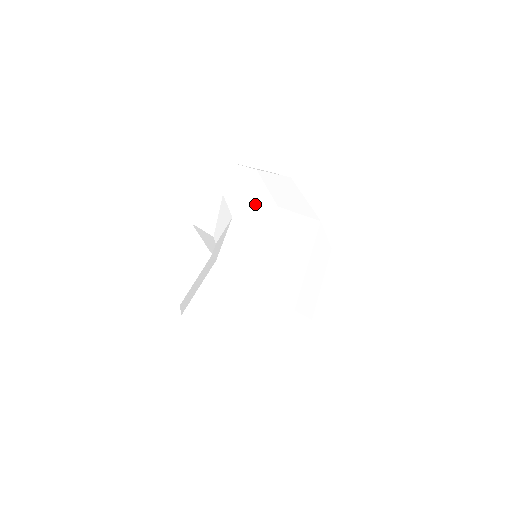
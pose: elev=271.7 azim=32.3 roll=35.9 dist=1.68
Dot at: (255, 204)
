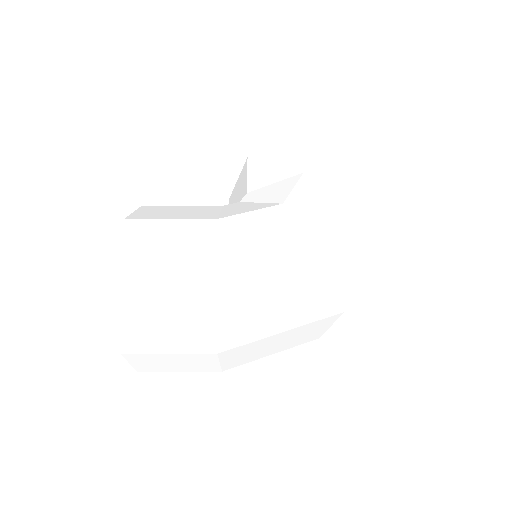
Dot at: (316, 221)
